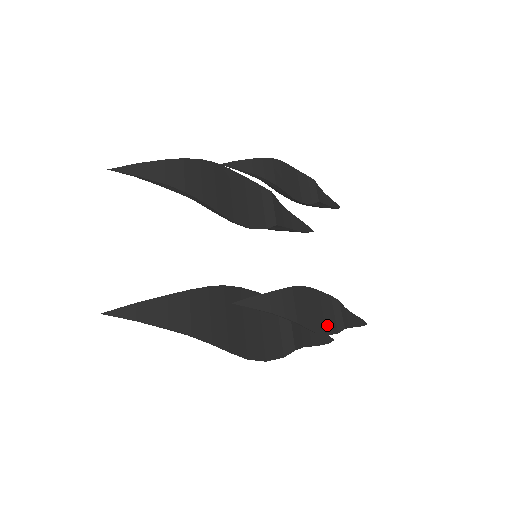
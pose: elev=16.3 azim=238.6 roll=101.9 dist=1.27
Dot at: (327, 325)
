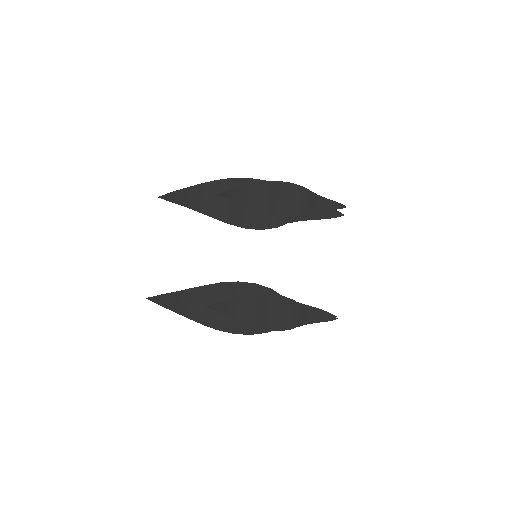
Dot at: (280, 323)
